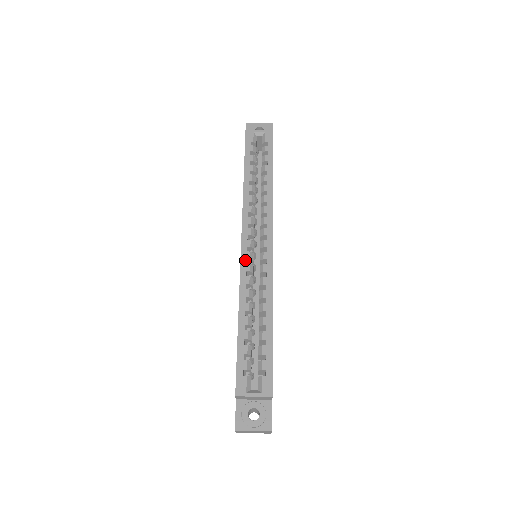
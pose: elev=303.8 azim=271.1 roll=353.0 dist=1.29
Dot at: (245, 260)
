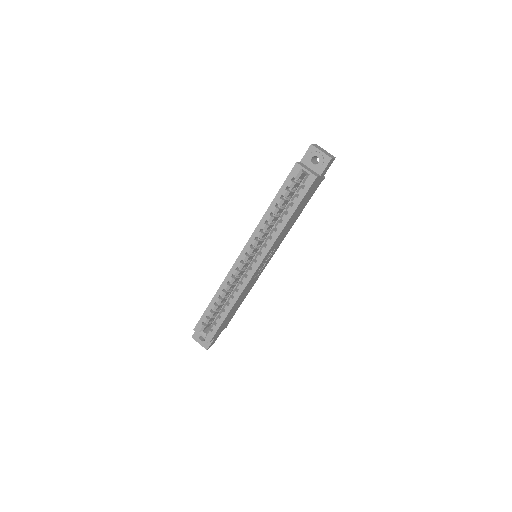
Dot at: (236, 267)
